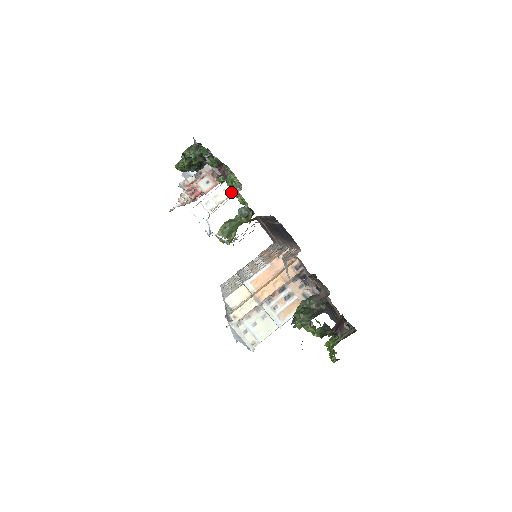
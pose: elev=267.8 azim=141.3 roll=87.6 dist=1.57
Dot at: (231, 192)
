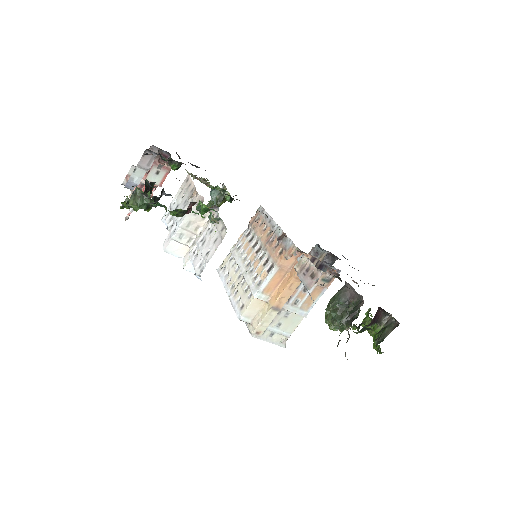
Dot at: occluded
